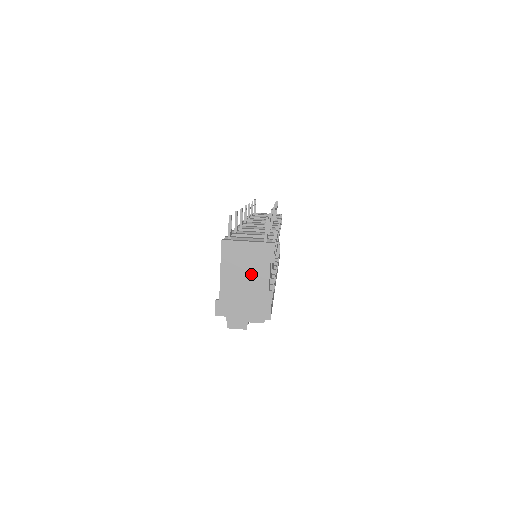
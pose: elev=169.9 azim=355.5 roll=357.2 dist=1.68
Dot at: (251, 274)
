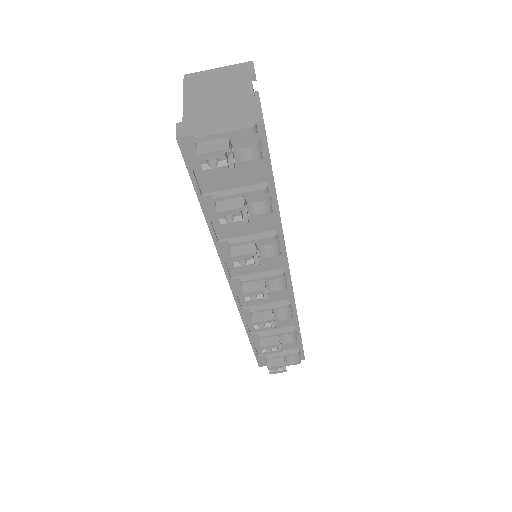
Dot at: (226, 89)
